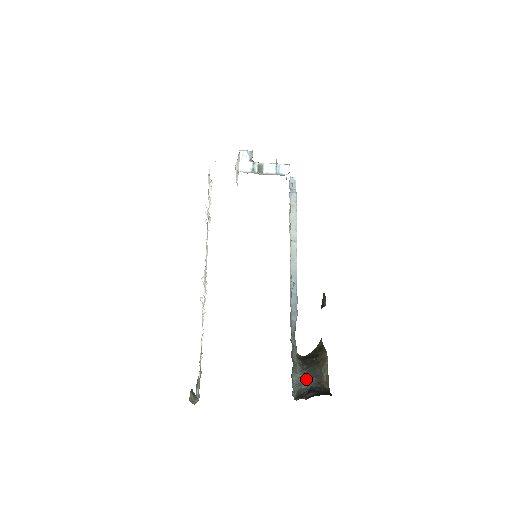
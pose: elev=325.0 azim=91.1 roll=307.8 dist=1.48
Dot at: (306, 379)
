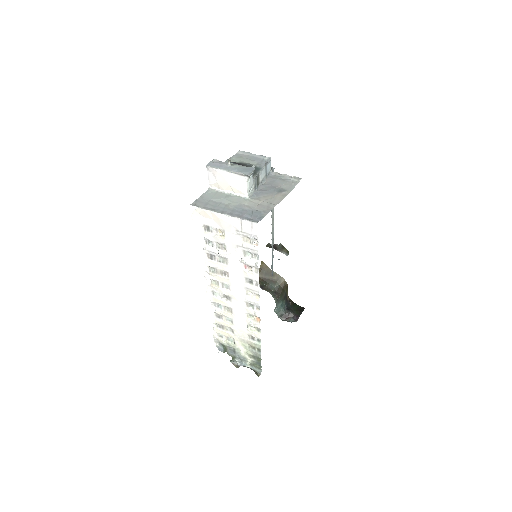
Dot at: (282, 304)
